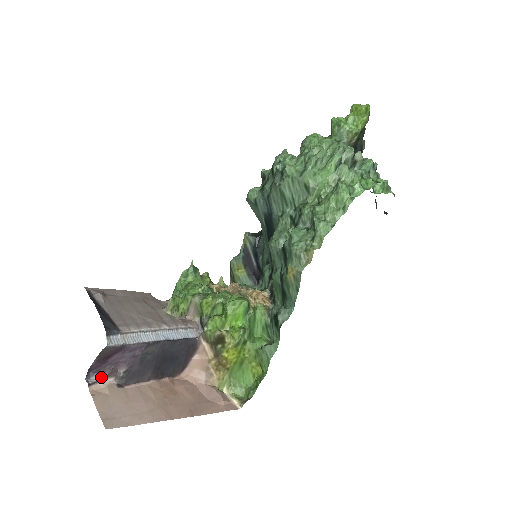
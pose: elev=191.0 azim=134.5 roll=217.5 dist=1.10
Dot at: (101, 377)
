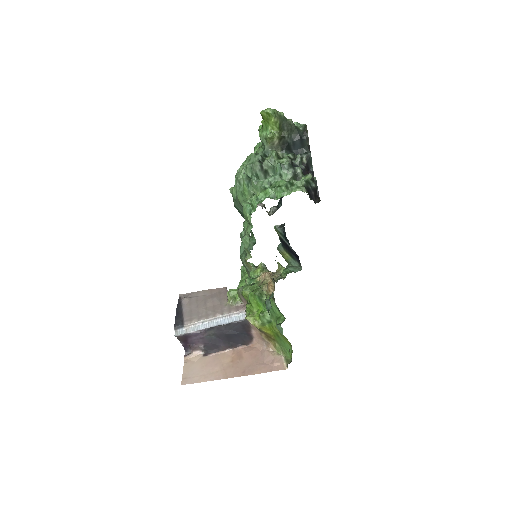
Dot at: (191, 351)
